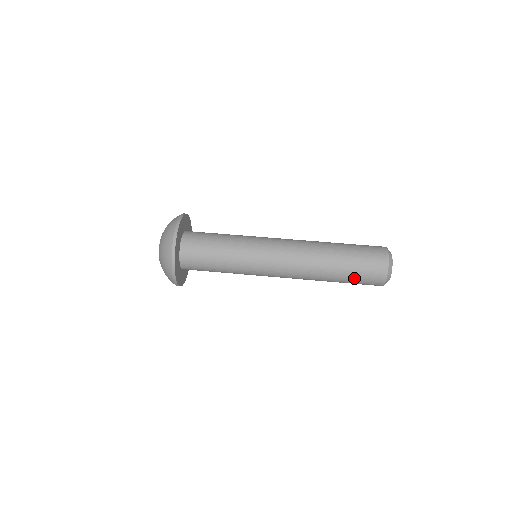
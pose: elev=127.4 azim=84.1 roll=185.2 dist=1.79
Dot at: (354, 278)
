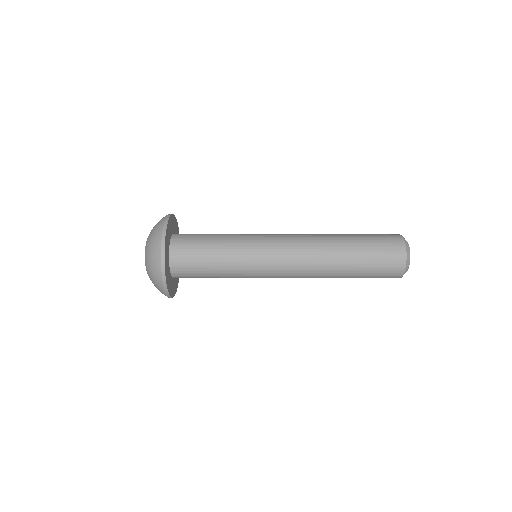
Dot at: (369, 271)
